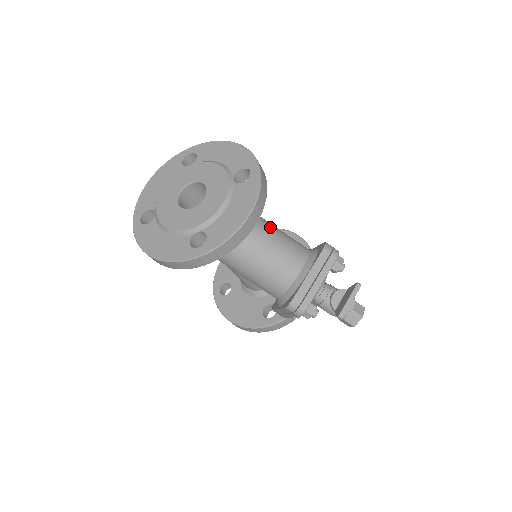
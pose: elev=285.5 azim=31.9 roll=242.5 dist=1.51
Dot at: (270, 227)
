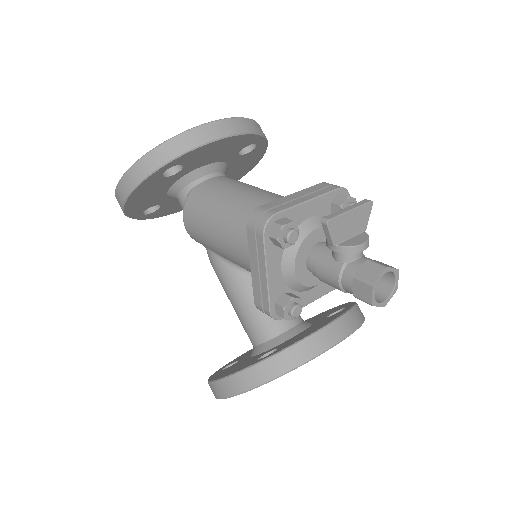
Dot at: occluded
